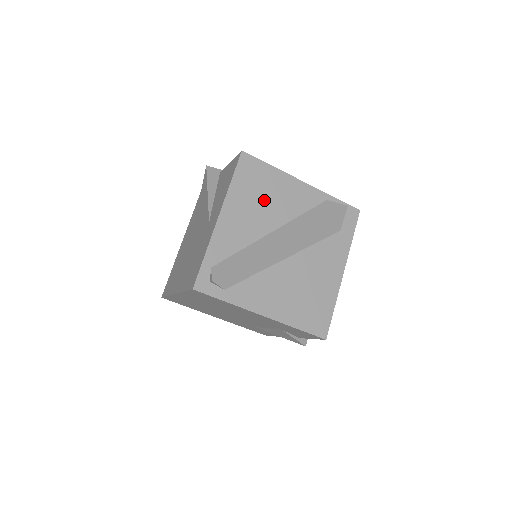
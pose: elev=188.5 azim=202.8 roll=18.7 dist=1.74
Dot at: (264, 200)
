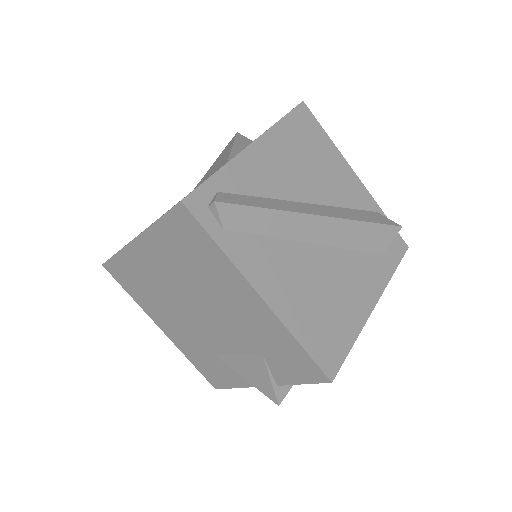
Dot at: (310, 164)
